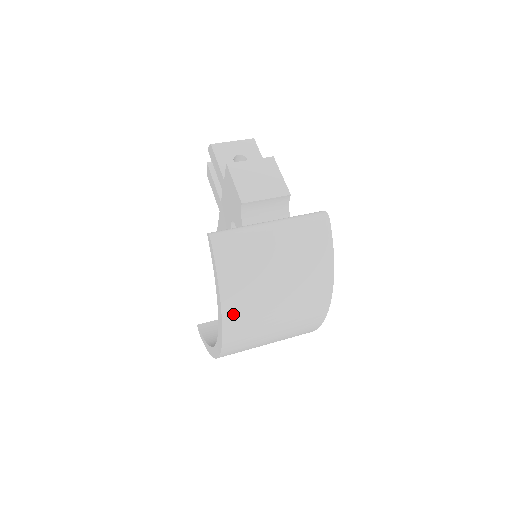
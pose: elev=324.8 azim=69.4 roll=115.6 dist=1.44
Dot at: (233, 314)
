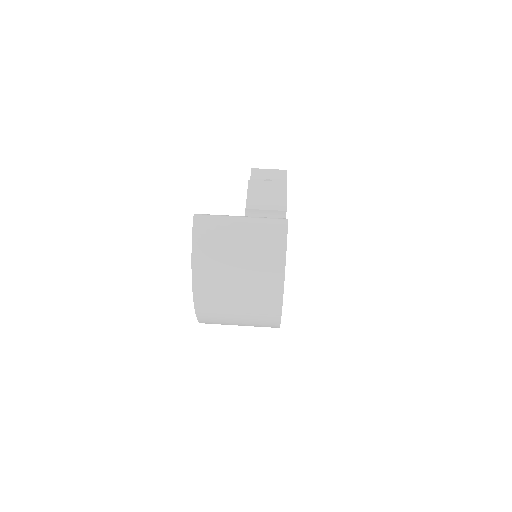
Dot at: (201, 278)
